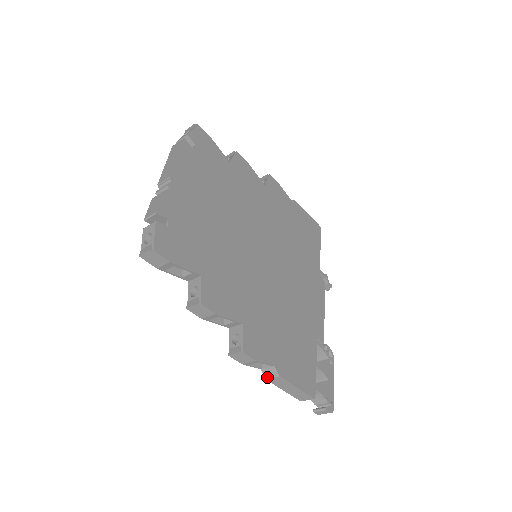
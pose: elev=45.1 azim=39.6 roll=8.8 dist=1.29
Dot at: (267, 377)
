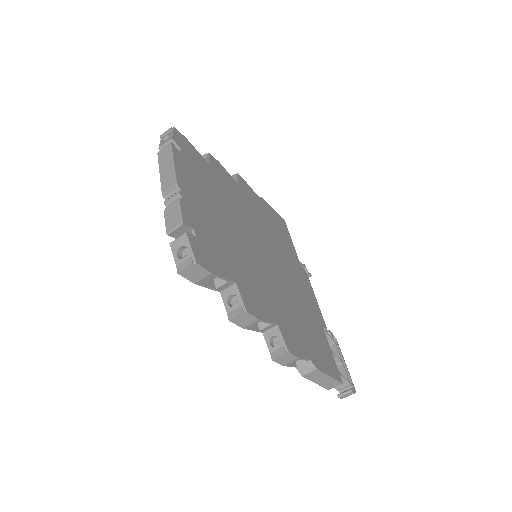
Dot at: (303, 373)
